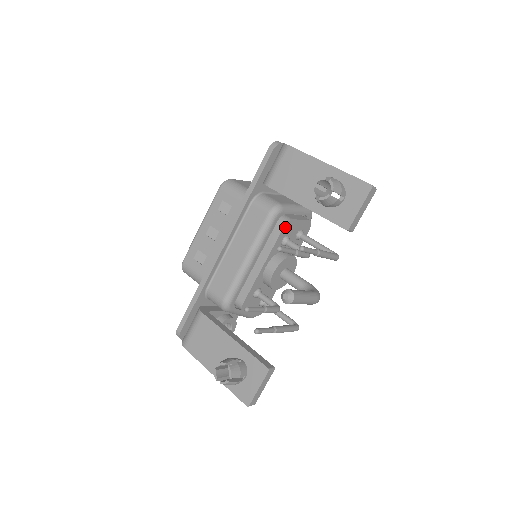
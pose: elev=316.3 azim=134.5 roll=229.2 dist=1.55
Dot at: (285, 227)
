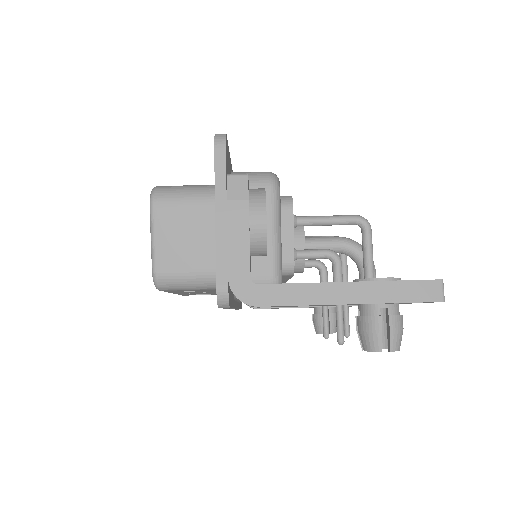
Dot at: (293, 271)
